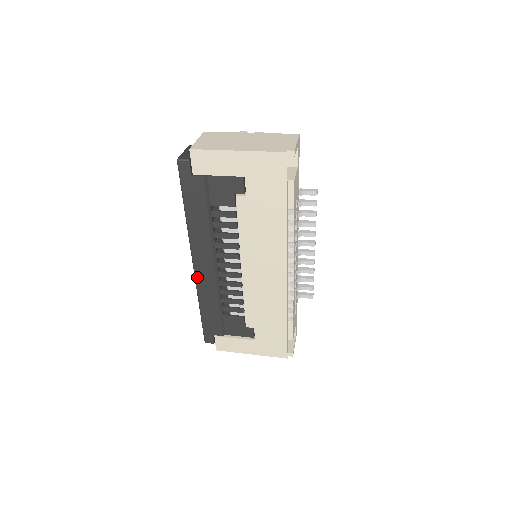
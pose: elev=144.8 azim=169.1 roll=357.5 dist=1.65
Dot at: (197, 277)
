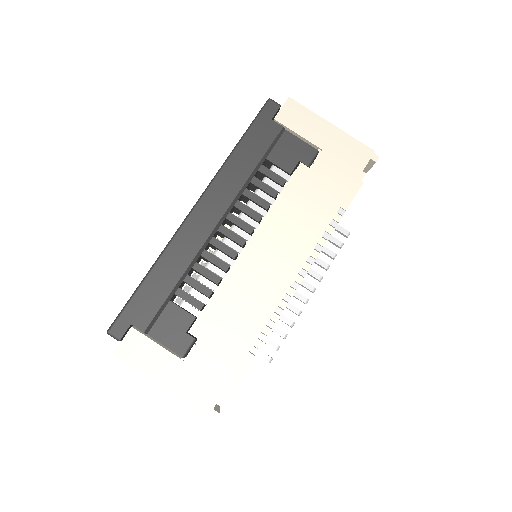
Dot at: (183, 228)
